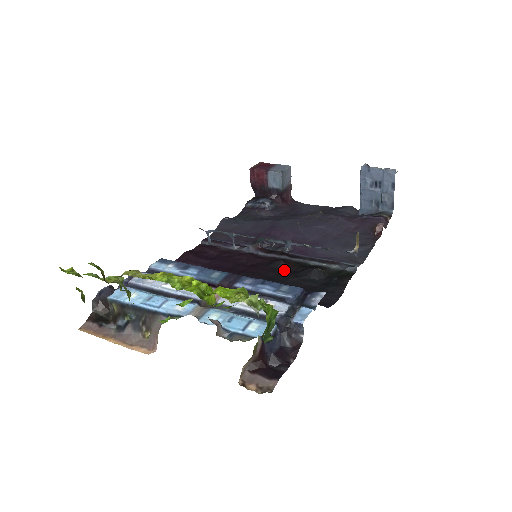
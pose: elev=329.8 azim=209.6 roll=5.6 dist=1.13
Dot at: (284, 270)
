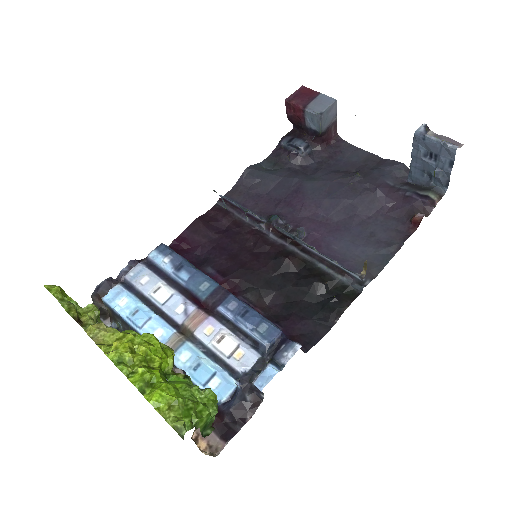
Dot at: (287, 270)
